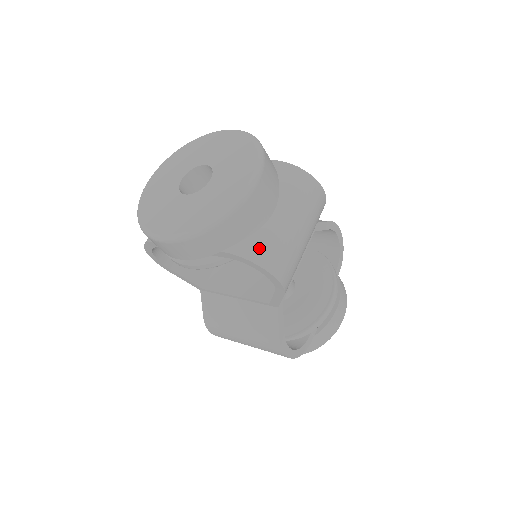
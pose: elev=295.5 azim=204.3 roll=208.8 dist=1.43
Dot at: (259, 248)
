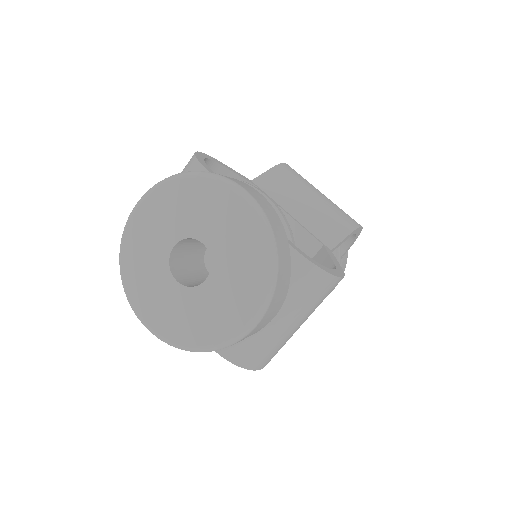
Dot at: (247, 353)
